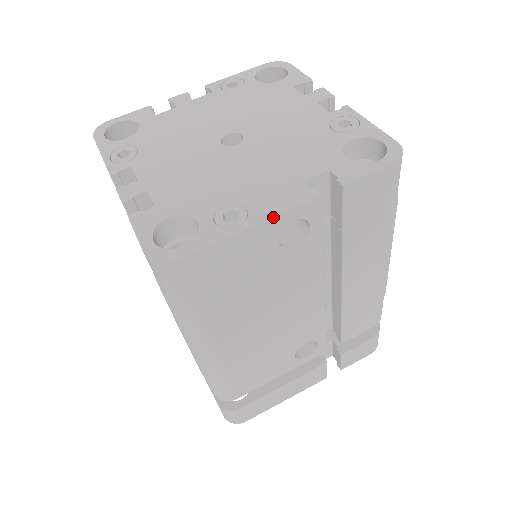
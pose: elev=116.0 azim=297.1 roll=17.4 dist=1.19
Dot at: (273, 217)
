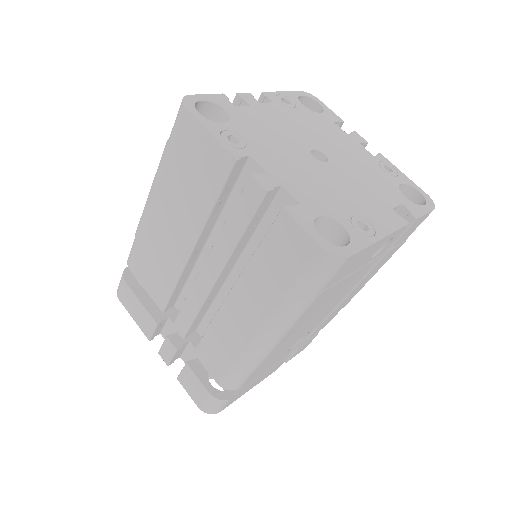
Dot at: (391, 233)
